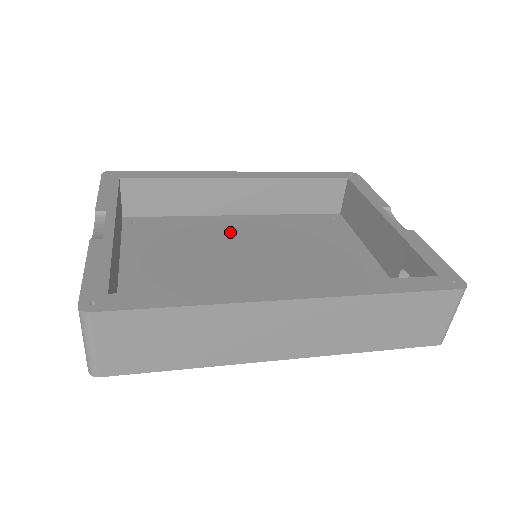
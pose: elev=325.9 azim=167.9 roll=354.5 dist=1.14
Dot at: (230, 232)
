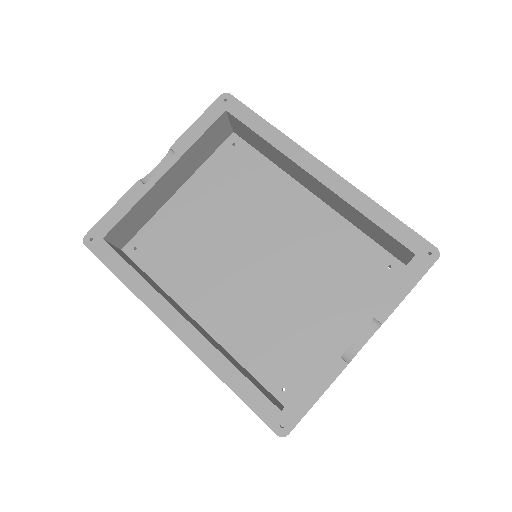
Dot at: (282, 211)
